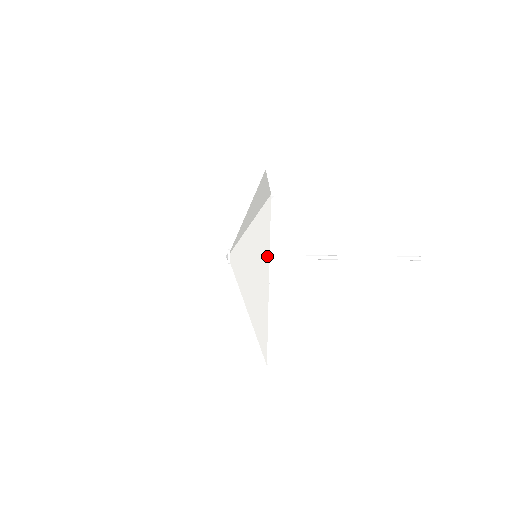
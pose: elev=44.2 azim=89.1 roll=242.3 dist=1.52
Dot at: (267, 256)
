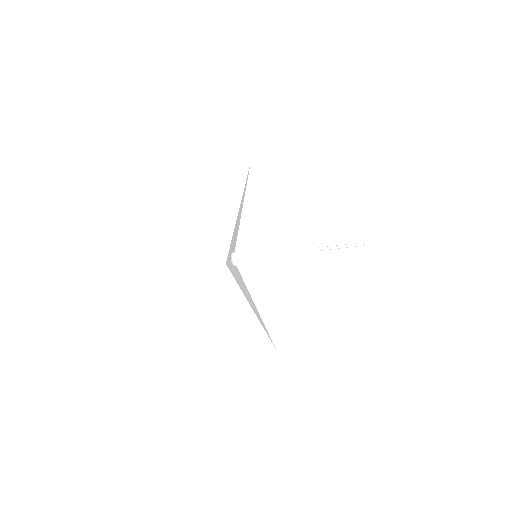
Dot at: occluded
